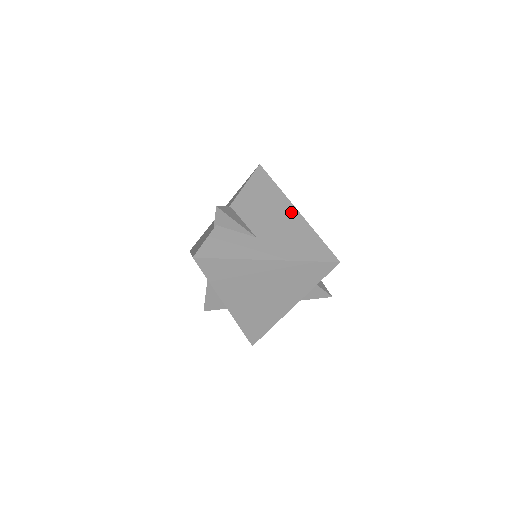
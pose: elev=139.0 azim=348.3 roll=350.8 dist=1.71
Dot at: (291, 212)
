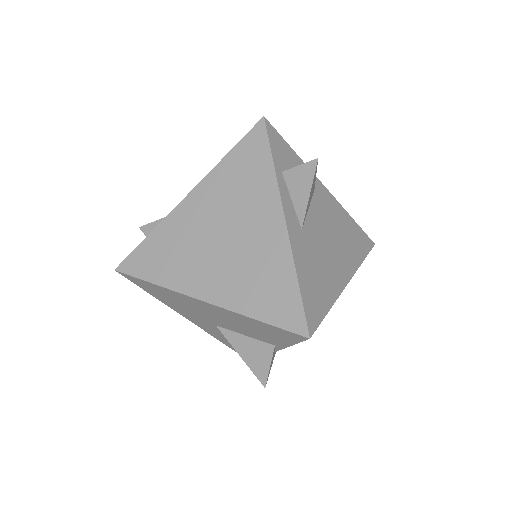
Dot at: occluded
